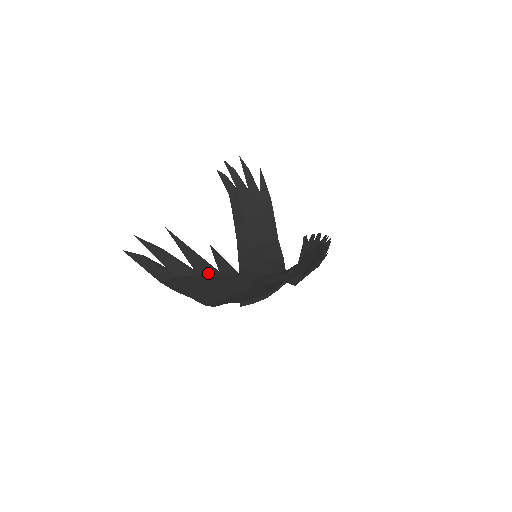
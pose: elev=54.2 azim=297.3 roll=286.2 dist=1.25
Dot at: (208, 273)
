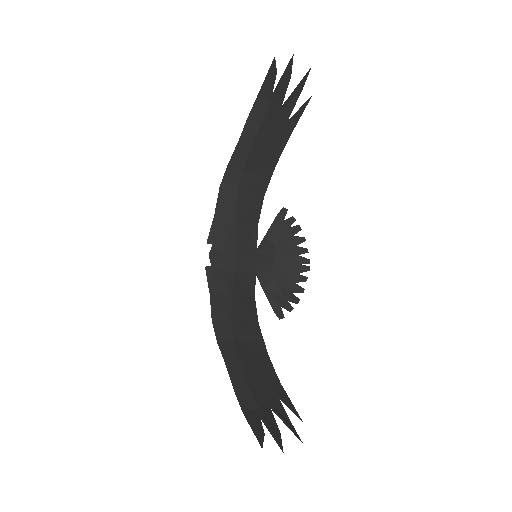
Dot at: (272, 400)
